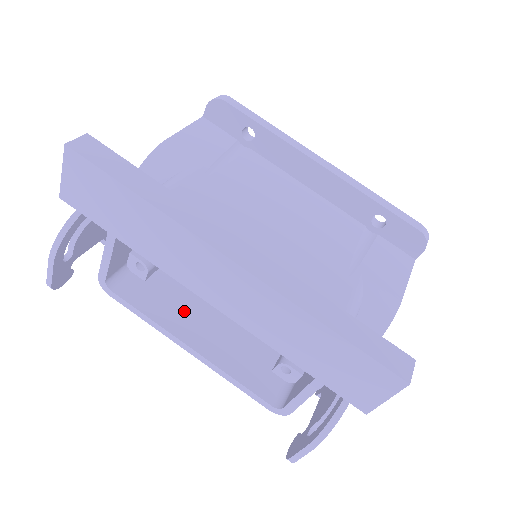
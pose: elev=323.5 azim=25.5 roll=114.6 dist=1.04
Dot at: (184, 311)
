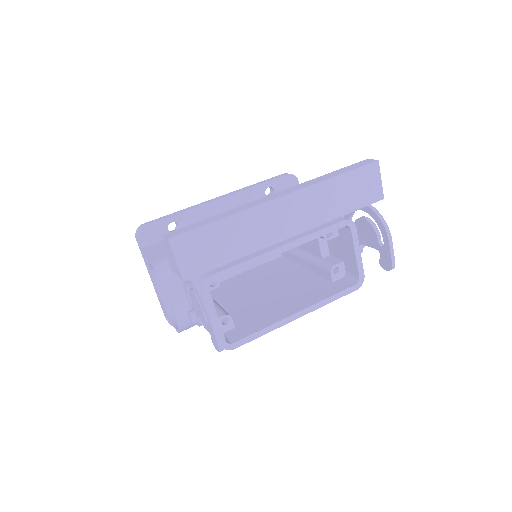
Dot at: (269, 313)
